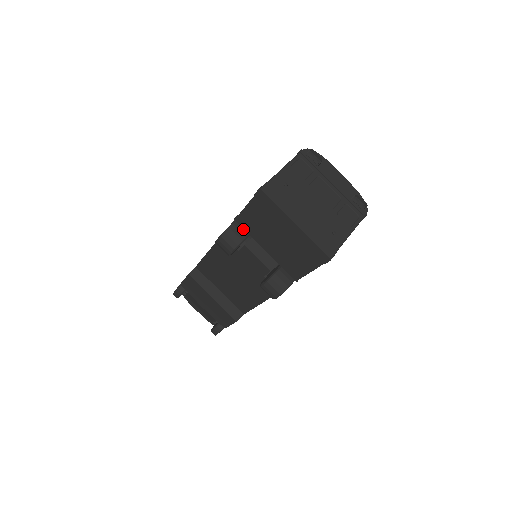
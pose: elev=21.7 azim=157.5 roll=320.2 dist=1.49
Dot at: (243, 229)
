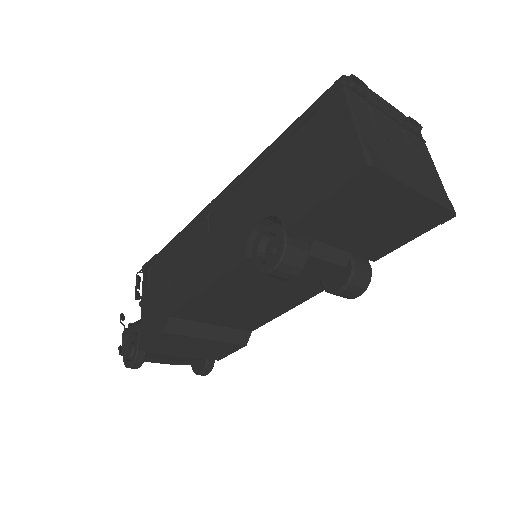
Dot at: (297, 234)
